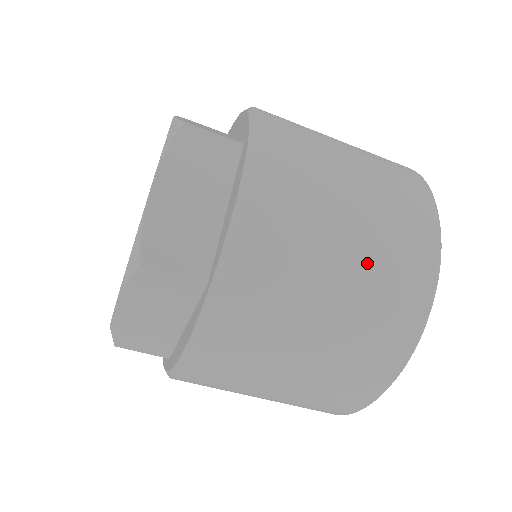
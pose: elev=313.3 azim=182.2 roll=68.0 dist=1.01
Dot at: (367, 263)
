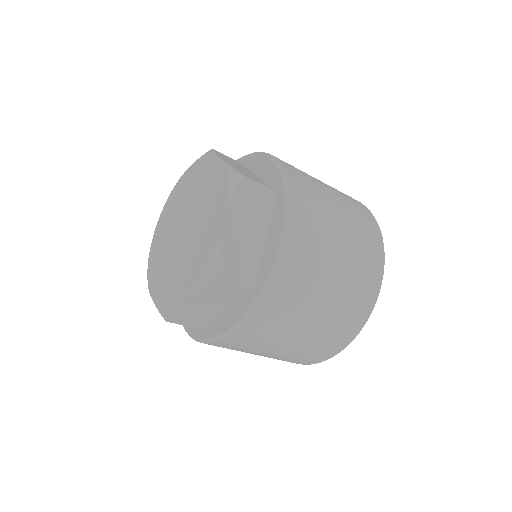
Dot at: (335, 190)
